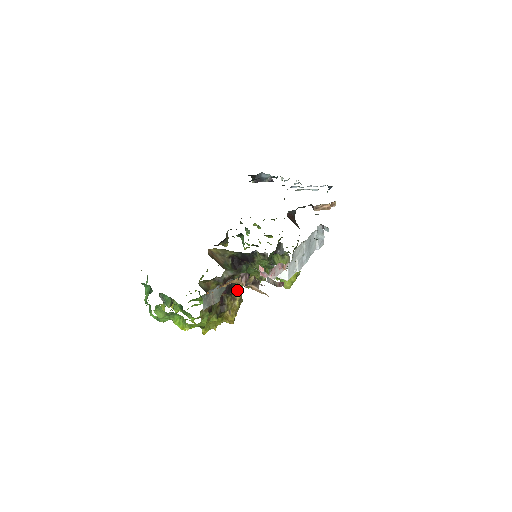
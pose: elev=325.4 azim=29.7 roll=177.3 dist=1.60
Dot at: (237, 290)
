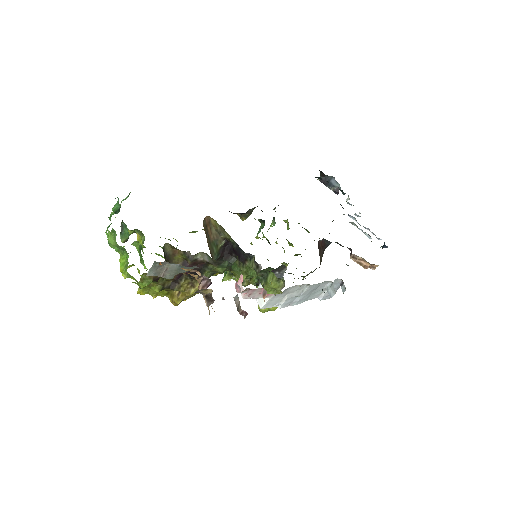
Dot at: occluded
